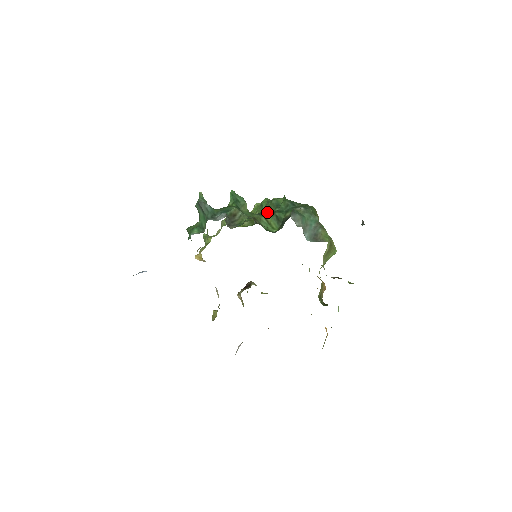
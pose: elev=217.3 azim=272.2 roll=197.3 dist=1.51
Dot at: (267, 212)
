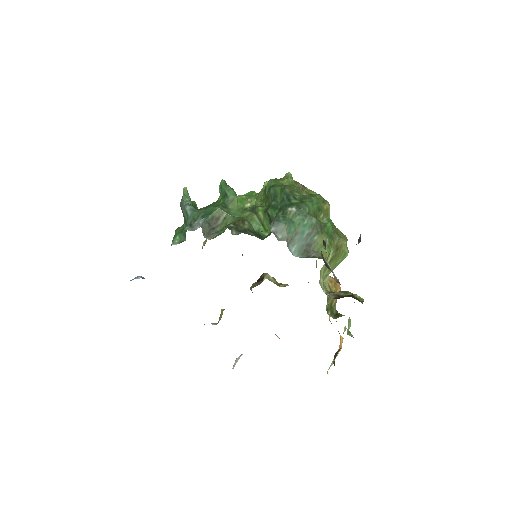
Dot at: occluded
